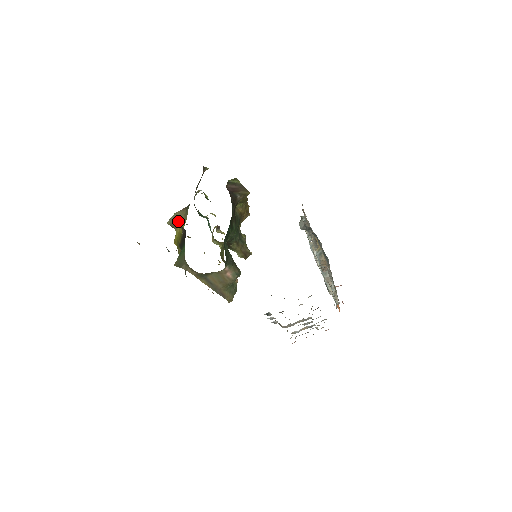
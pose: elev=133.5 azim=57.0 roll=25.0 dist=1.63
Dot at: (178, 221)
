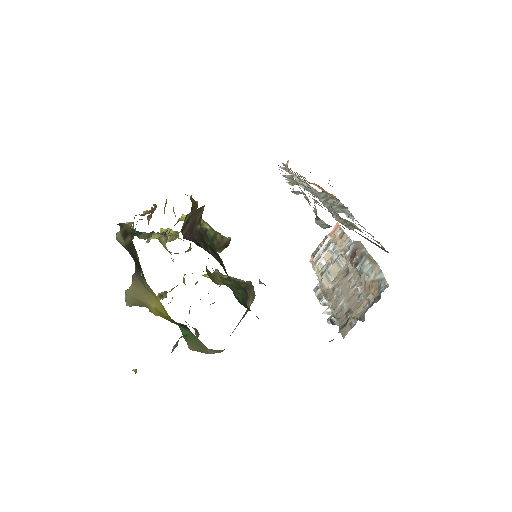
Dot at: (142, 299)
